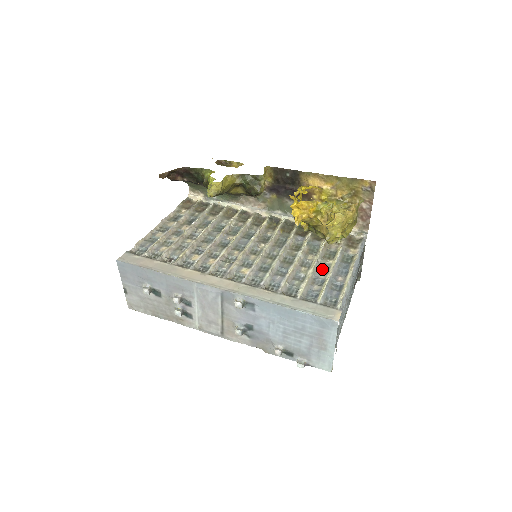
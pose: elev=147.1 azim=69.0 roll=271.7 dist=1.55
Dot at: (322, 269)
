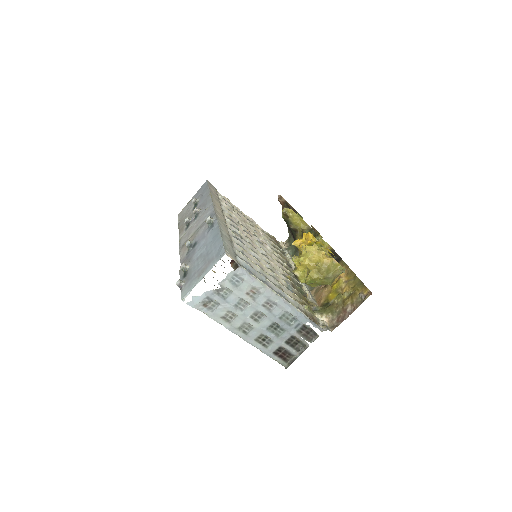
Dot at: occluded
